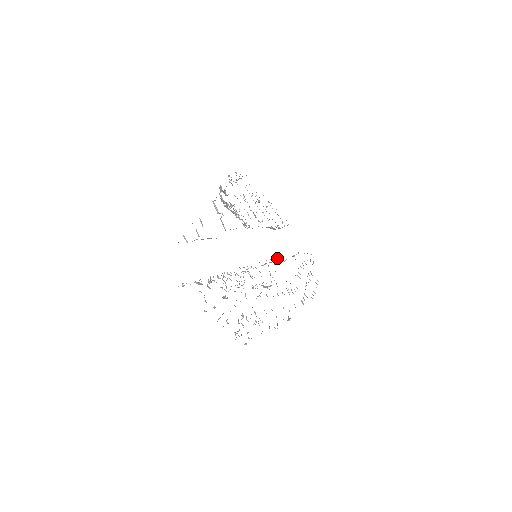
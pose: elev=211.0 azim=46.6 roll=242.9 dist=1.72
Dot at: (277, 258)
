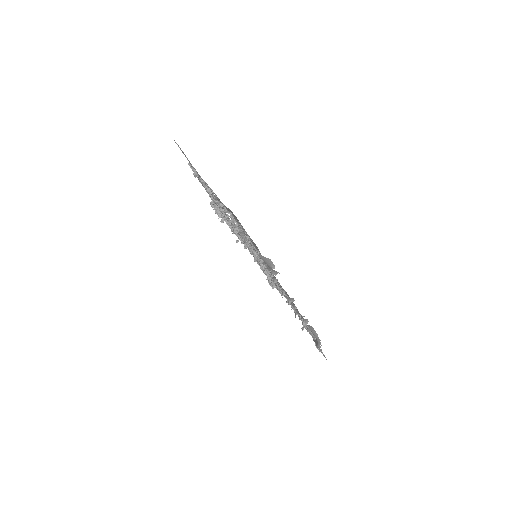
Dot at: occluded
